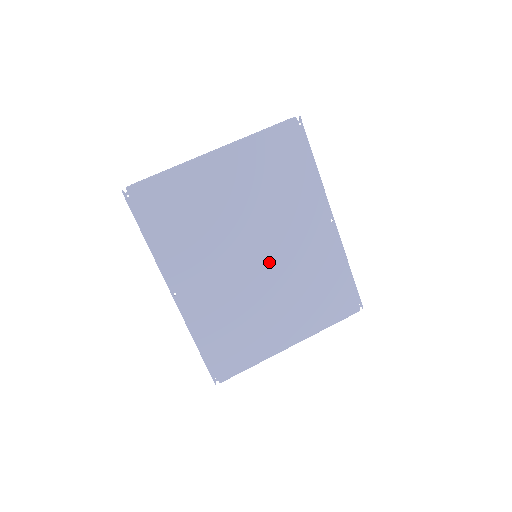
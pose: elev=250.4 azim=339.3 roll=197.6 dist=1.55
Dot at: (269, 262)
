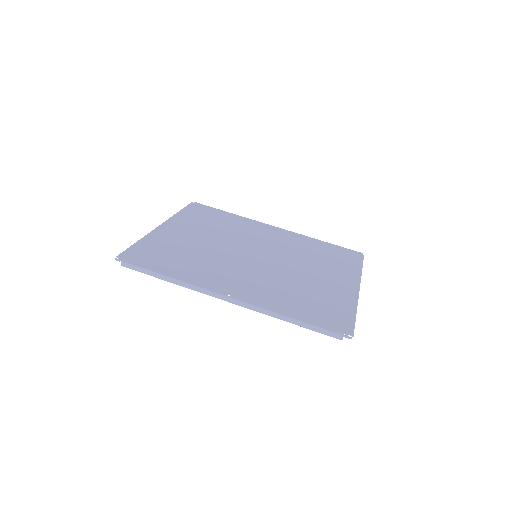
Dot at: (269, 255)
